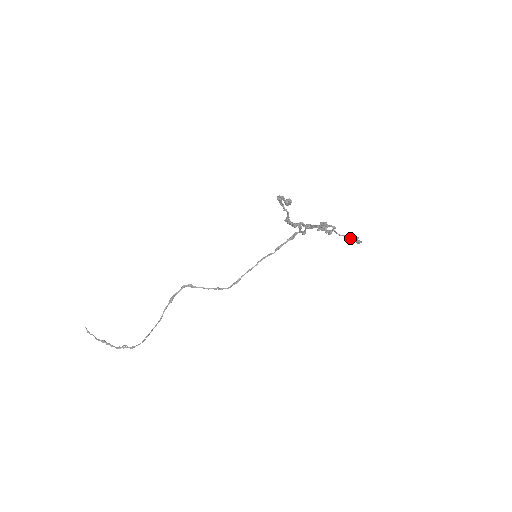
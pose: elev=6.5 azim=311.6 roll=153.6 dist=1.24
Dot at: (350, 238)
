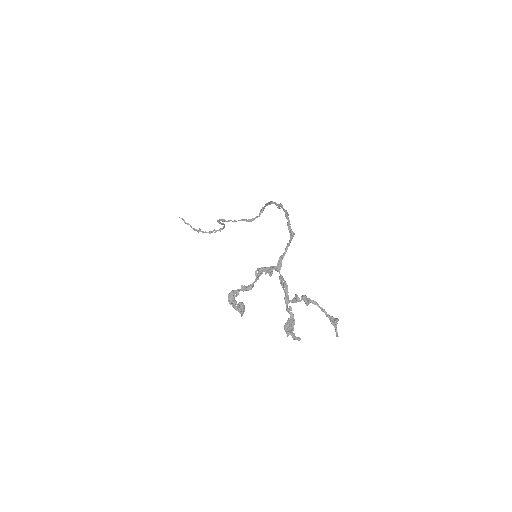
Dot at: (329, 316)
